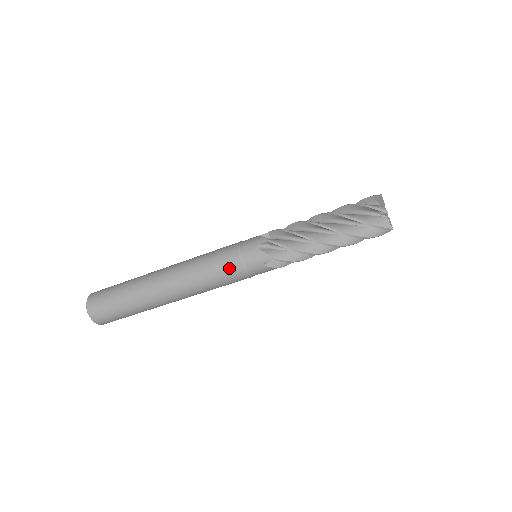
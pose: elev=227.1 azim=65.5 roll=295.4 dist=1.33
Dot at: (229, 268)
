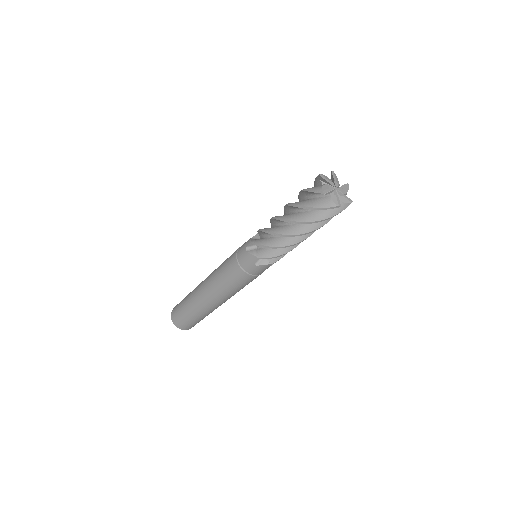
Dot at: (248, 281)
